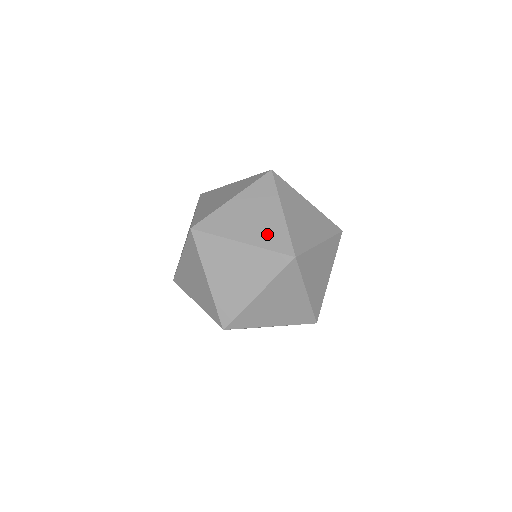
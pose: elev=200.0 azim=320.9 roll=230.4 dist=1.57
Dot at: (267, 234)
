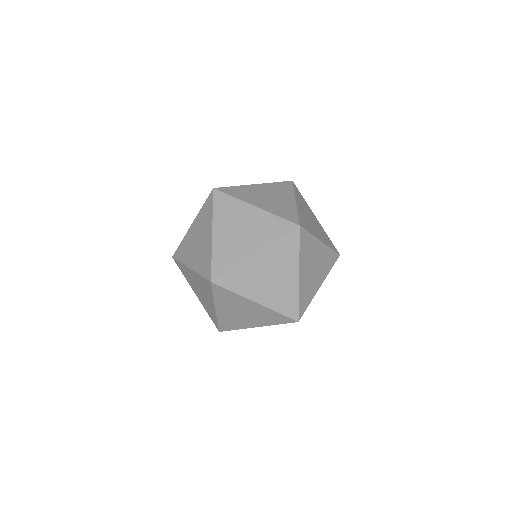
Dot at: occluded
